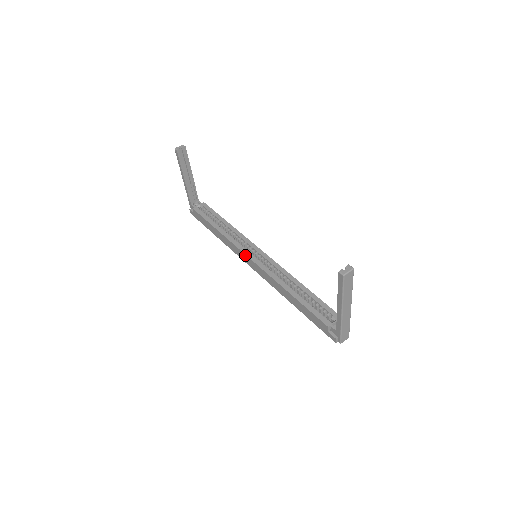
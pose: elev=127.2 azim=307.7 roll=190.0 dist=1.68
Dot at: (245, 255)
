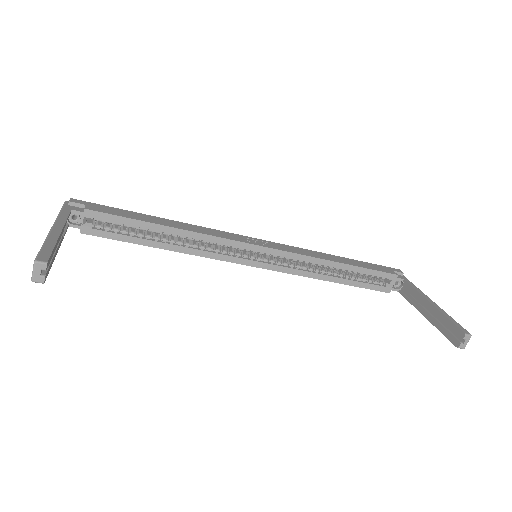
Dot at: (242, 264)
